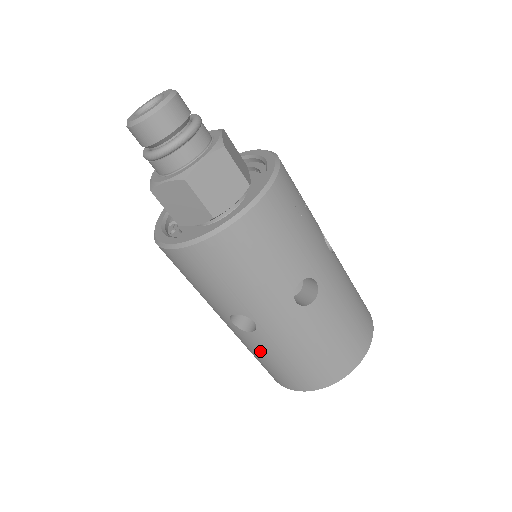
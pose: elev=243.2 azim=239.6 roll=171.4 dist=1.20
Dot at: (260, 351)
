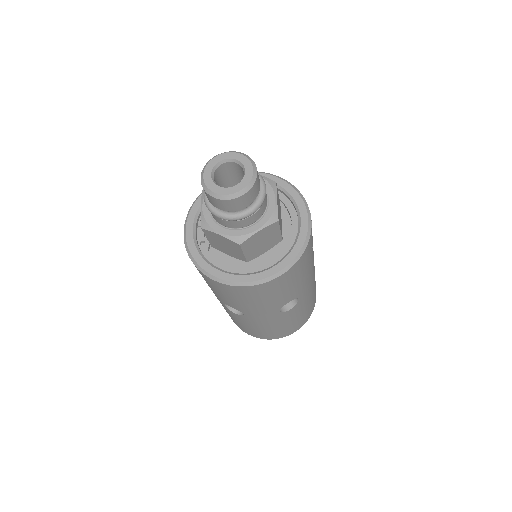
Dot at: (235, 318)
